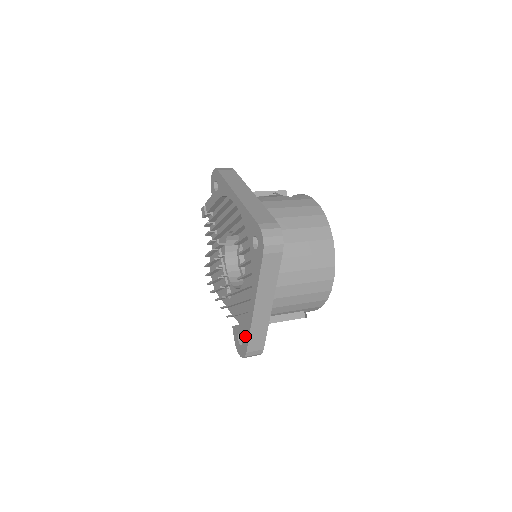
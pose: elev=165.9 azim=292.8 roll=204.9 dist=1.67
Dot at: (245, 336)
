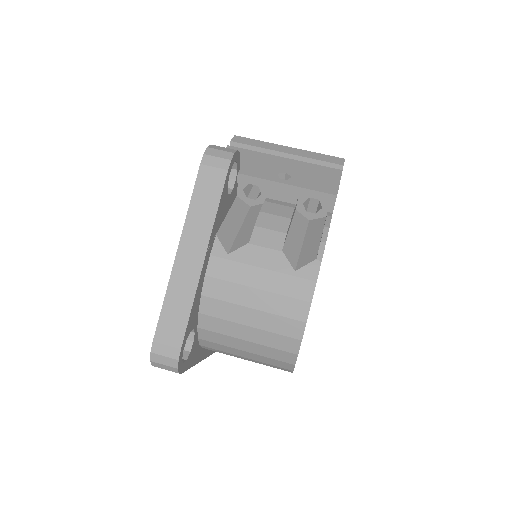
Dot at: occluded
